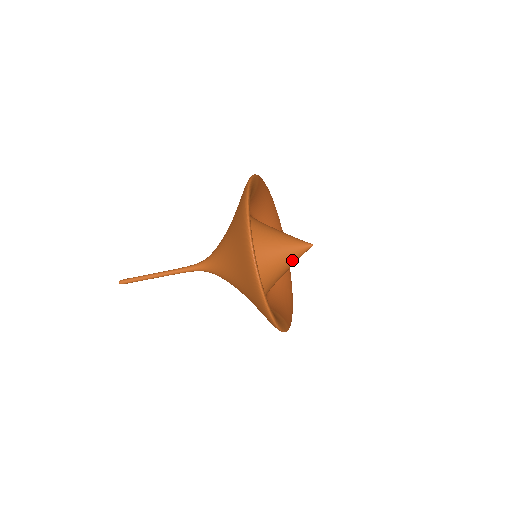
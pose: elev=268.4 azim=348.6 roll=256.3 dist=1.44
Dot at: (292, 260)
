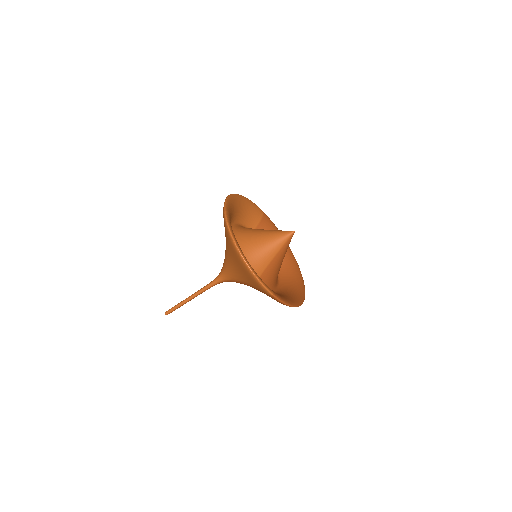
Dot at: (276, 241)
